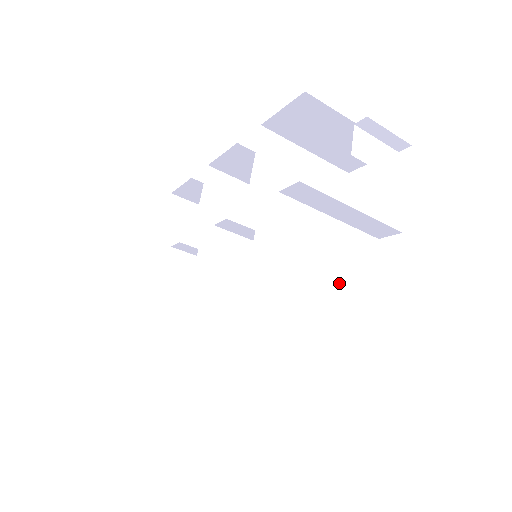
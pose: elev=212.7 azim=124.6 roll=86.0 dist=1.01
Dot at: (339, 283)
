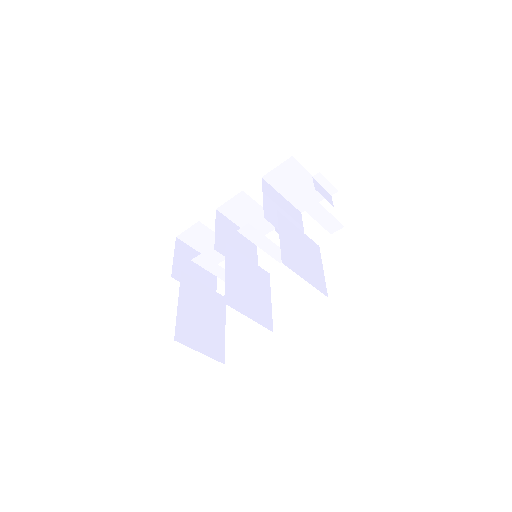
Dot at: (315, 256)
